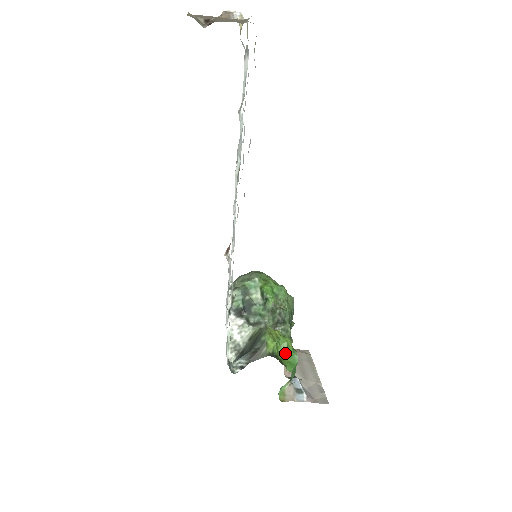
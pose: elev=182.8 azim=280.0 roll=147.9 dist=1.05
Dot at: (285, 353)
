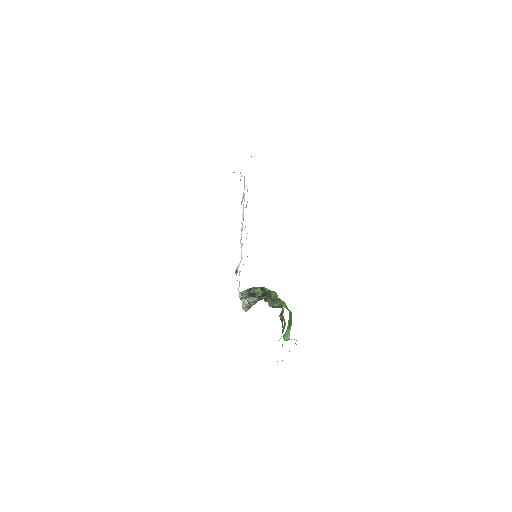
Dot at: (282, 304)
